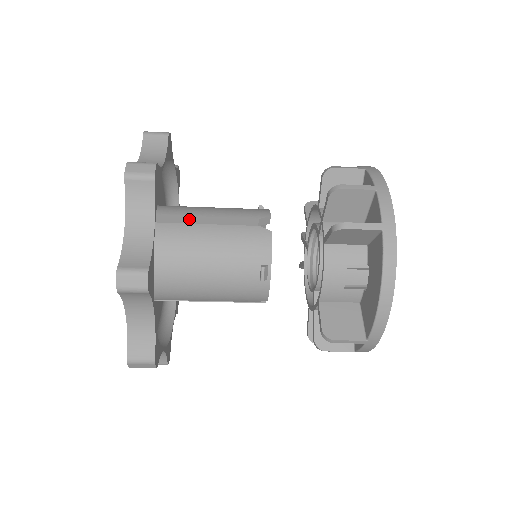
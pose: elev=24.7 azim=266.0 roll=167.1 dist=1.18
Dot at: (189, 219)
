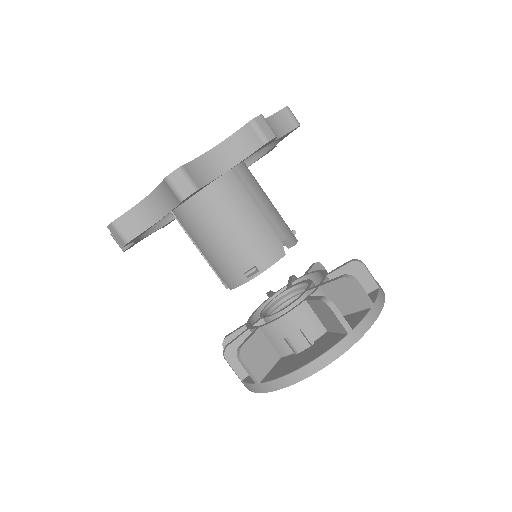
Dot at: (248, 187)
